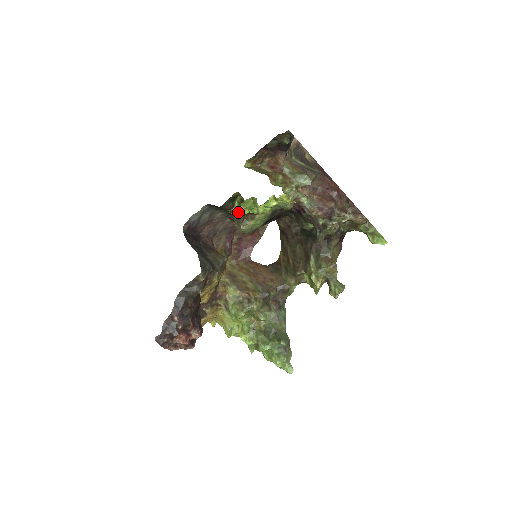
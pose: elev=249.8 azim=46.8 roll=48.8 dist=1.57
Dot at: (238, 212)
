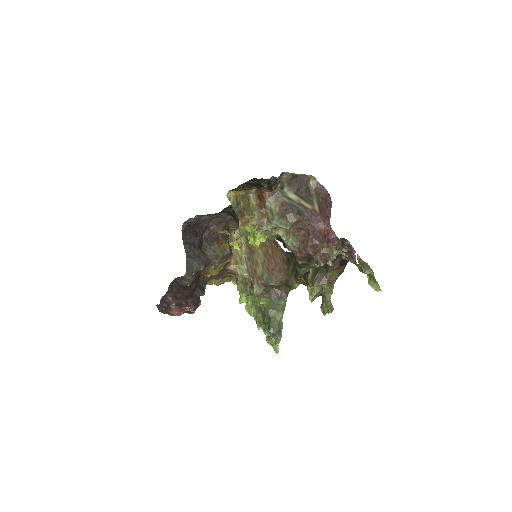
Dot at: occluded
